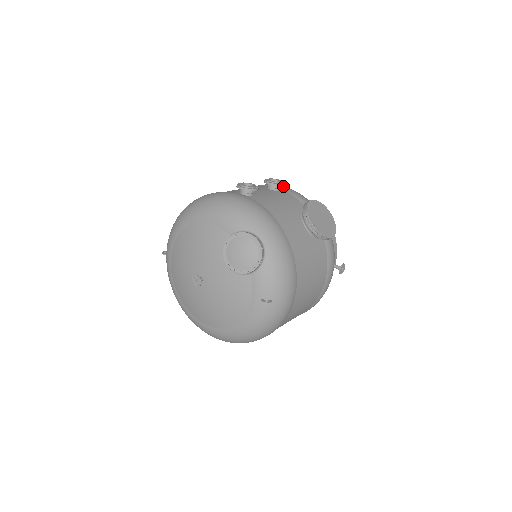
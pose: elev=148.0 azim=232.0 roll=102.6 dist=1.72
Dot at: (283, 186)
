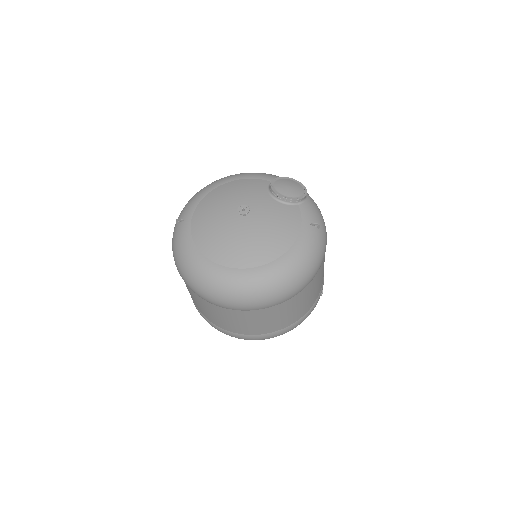
Dot at: occluded
